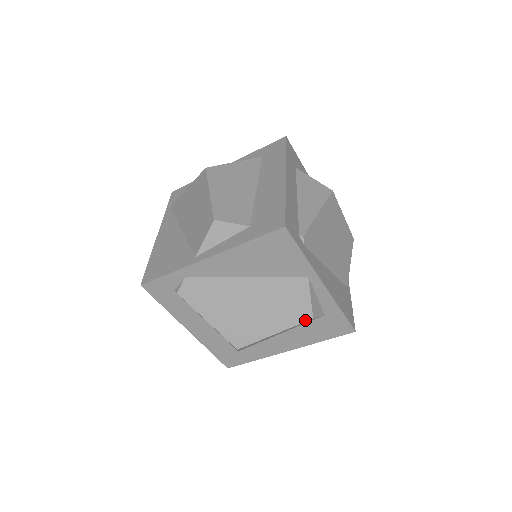
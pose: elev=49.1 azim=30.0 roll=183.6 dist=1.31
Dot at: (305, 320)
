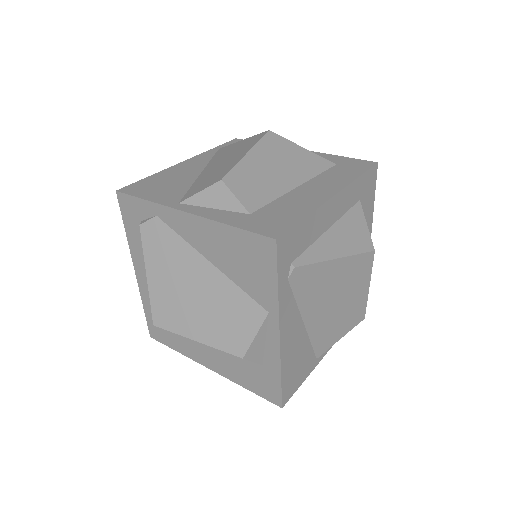
Dot at: (234, 353)
